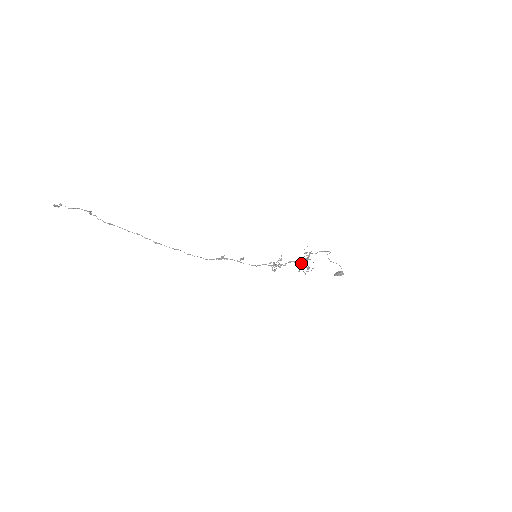
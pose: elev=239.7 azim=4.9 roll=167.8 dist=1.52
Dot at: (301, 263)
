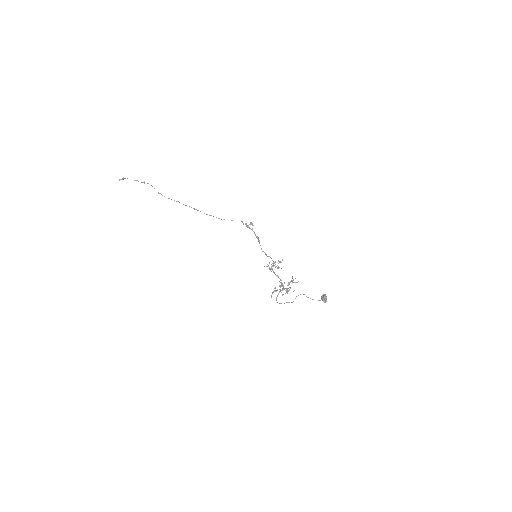
Dot at: occluded
